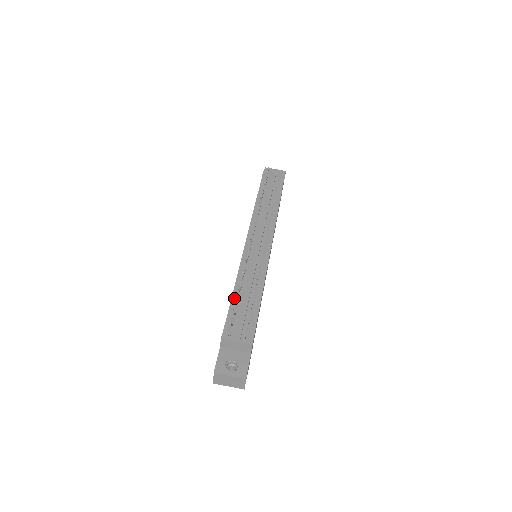
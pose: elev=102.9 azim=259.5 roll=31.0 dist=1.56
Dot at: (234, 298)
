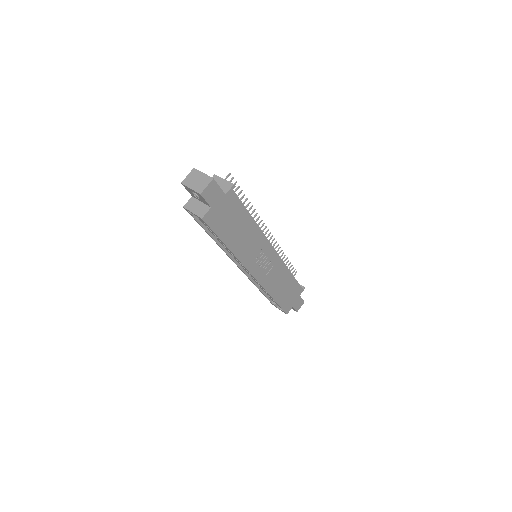
Dot at: occluded
